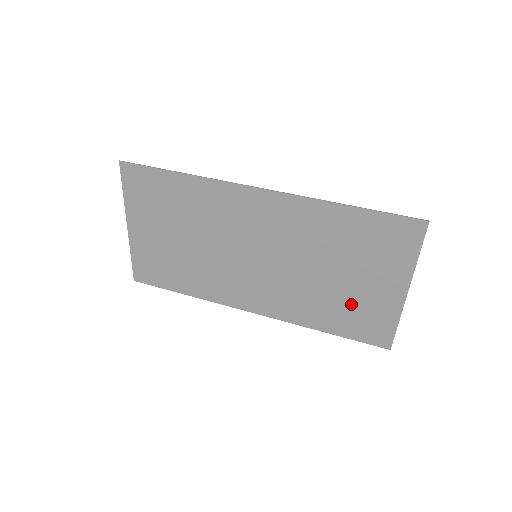
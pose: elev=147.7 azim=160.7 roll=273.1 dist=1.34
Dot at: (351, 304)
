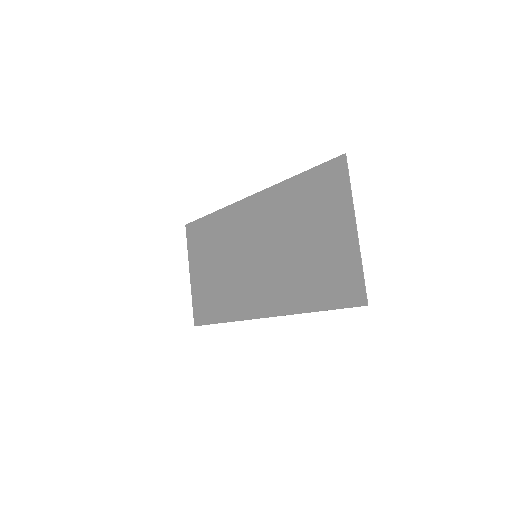
Dot at: (322, 266)
